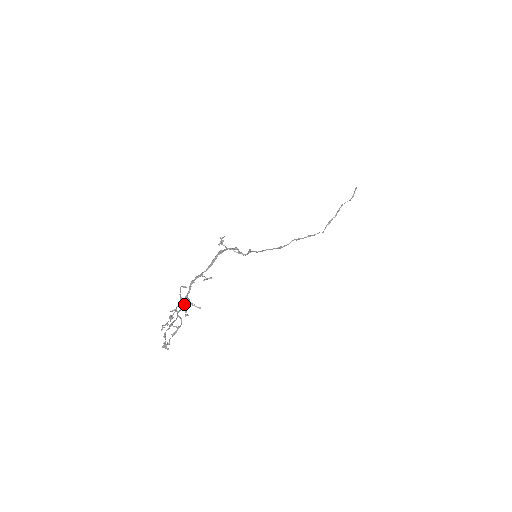
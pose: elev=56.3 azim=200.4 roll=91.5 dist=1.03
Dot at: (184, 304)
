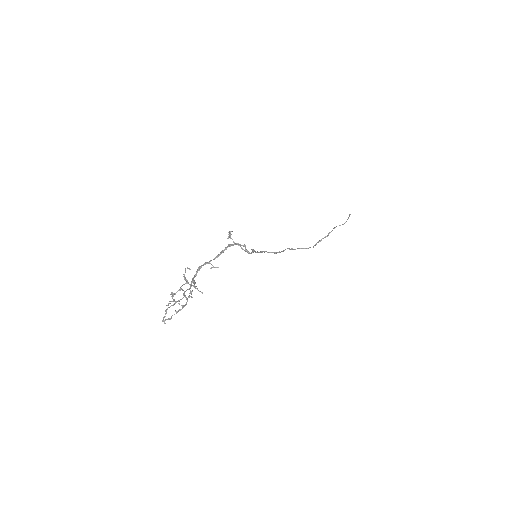
Dot at: (191, 286)
